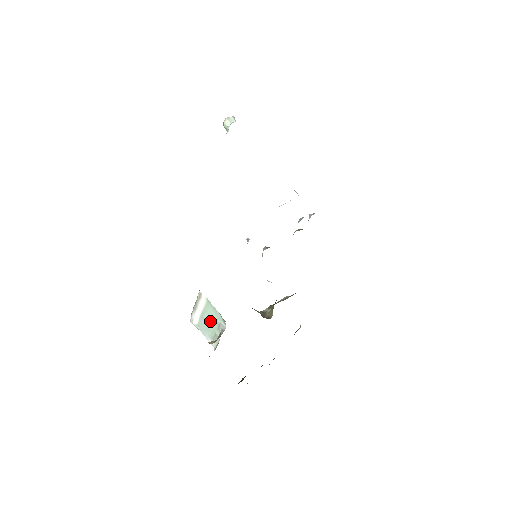
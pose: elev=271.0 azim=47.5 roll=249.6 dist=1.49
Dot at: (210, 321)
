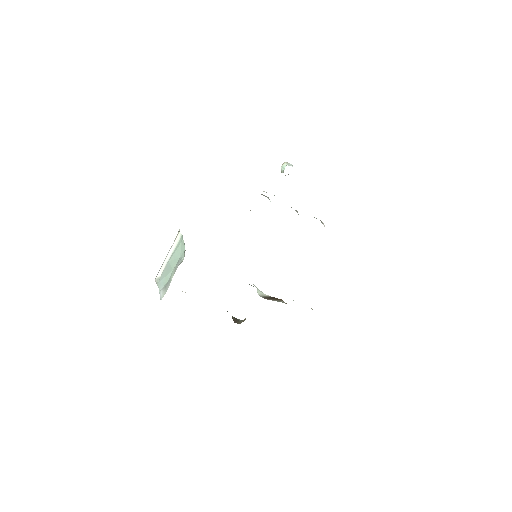
Dot at: (172, 264)
